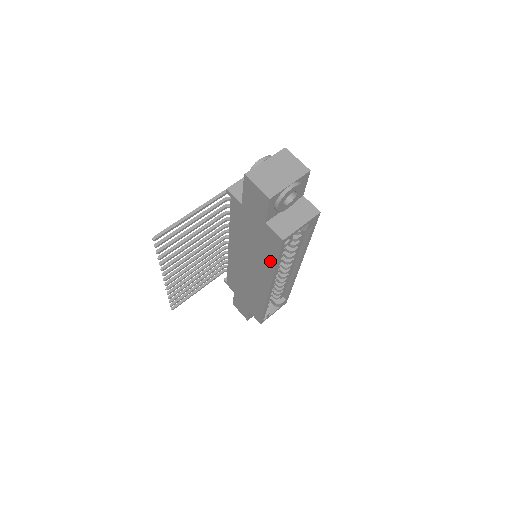
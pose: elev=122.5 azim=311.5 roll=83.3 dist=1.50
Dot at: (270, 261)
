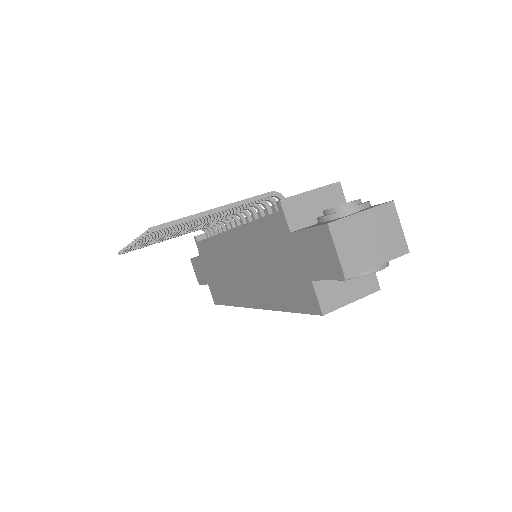
Dot at: (282, 301)
